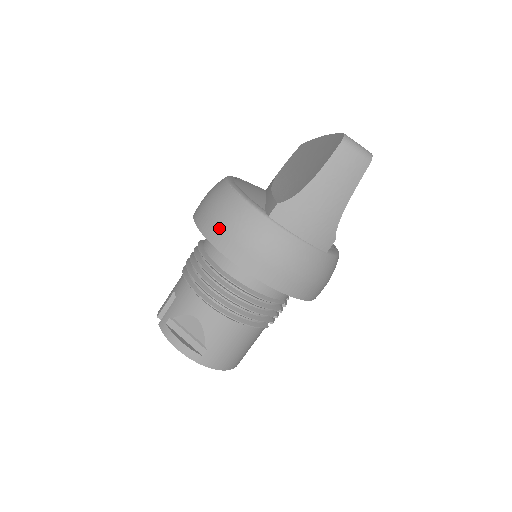
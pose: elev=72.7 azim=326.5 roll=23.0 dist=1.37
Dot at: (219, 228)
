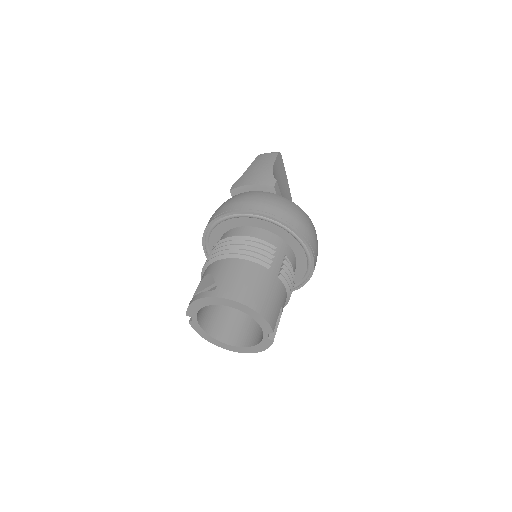
Dot at: occluded
